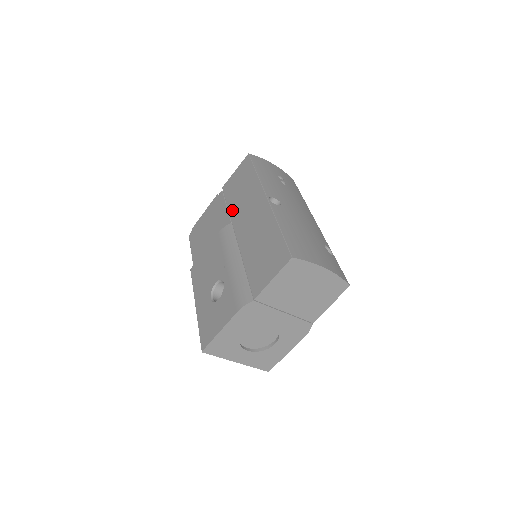
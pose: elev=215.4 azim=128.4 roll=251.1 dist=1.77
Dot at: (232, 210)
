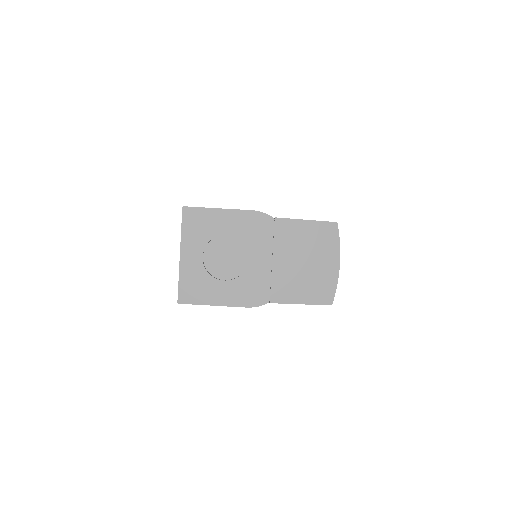
Dot at: occluded
